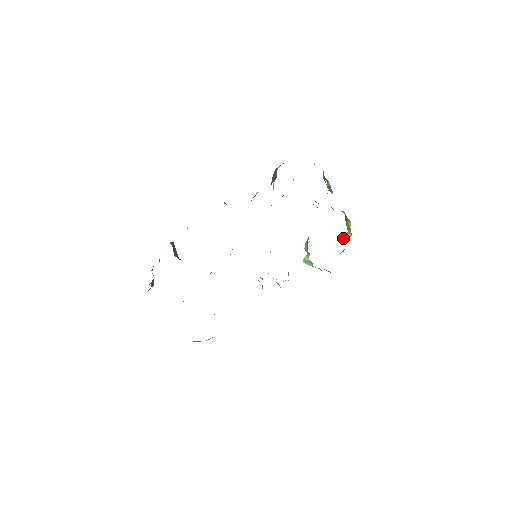
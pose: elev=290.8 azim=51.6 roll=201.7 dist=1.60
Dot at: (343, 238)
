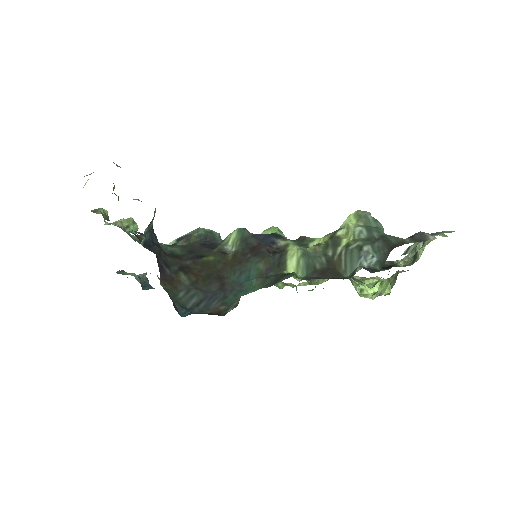
Dot at: (369, 282)
